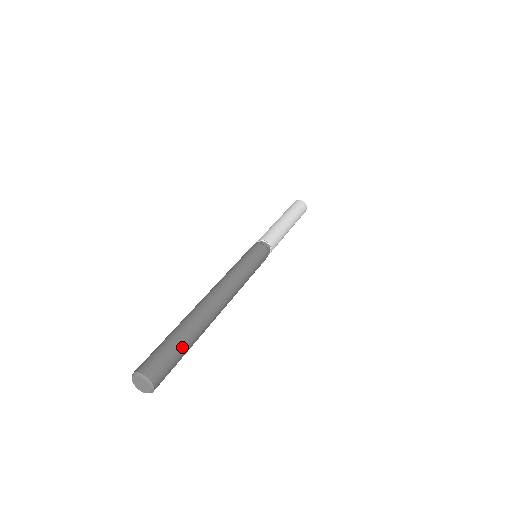
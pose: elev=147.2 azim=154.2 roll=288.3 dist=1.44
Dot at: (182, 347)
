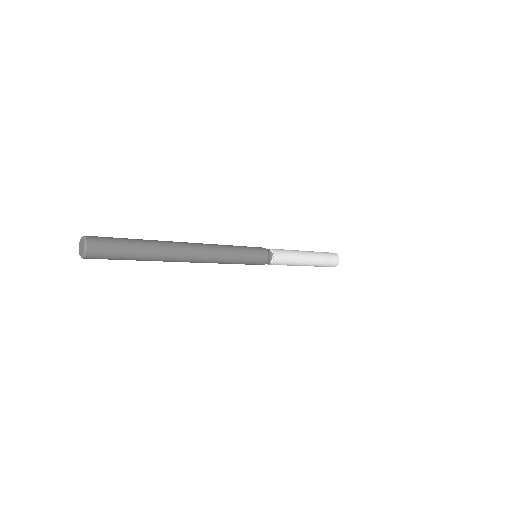
Dot at: (127, 239)
